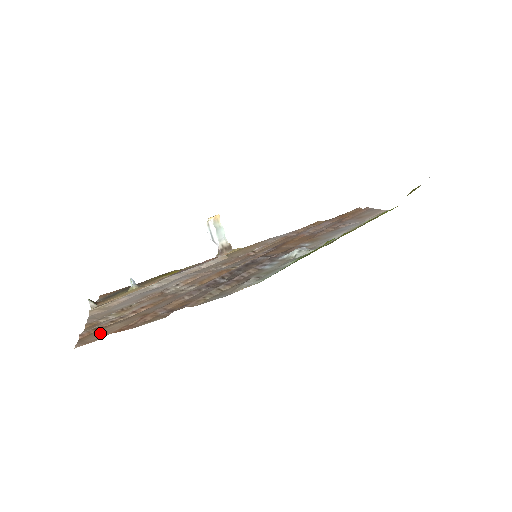
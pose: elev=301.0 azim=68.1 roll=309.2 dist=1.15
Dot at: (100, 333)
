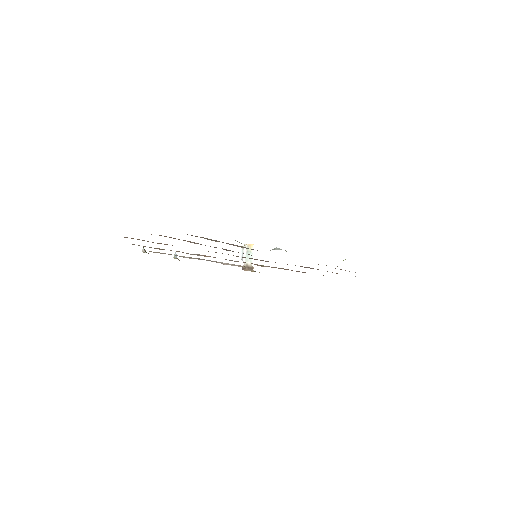
Dot at: occluded
